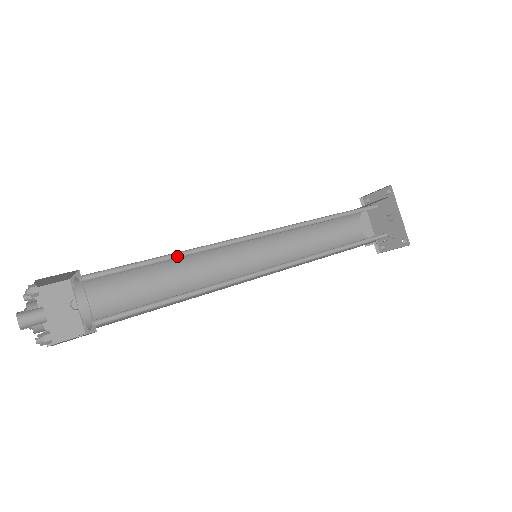
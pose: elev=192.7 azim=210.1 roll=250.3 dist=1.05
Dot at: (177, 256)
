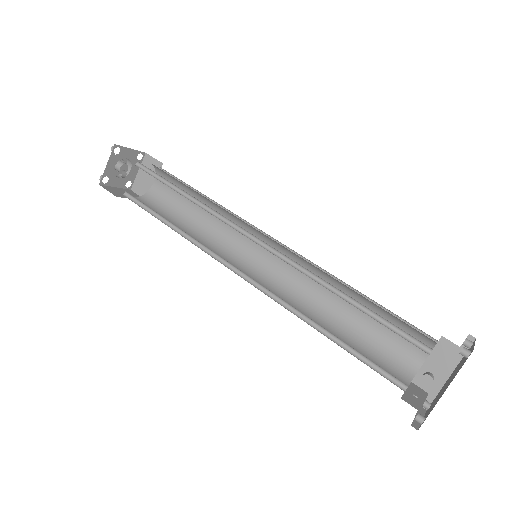
Dot at: (190, 197)
